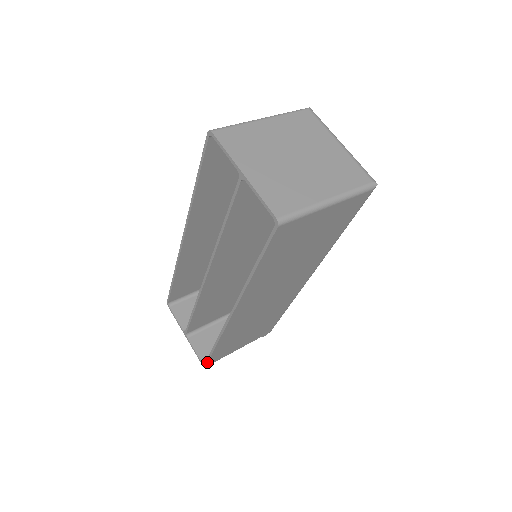
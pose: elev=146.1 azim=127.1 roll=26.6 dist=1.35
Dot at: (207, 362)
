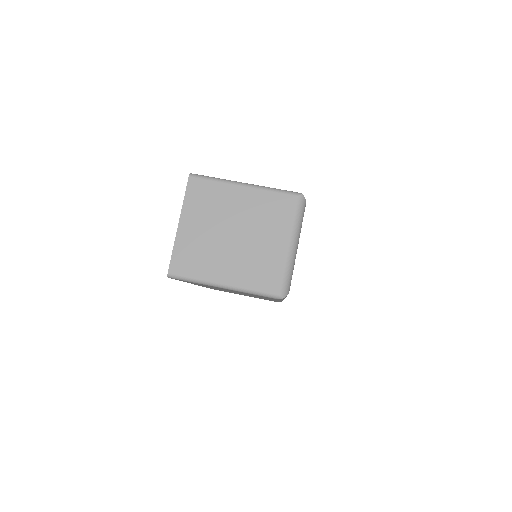
Dot at: occluded
